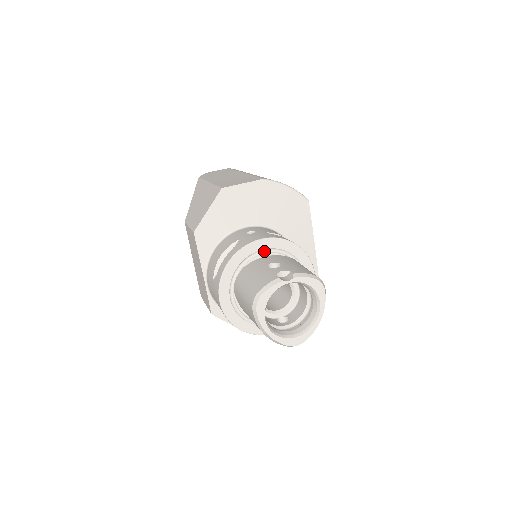
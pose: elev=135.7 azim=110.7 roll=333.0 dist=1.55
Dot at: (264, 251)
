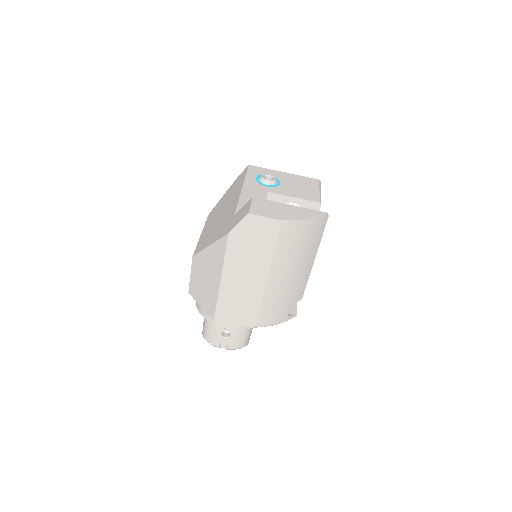
Dot at: occluded
